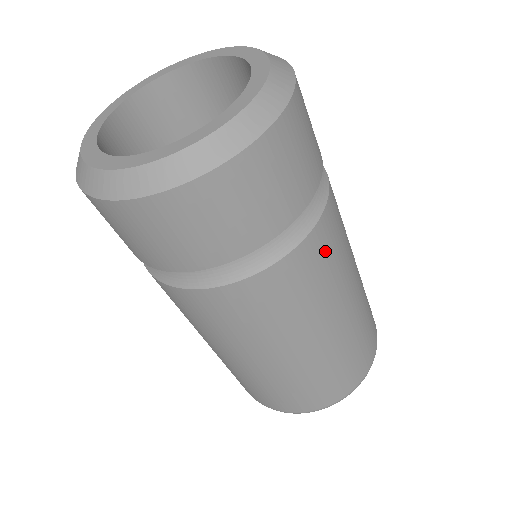
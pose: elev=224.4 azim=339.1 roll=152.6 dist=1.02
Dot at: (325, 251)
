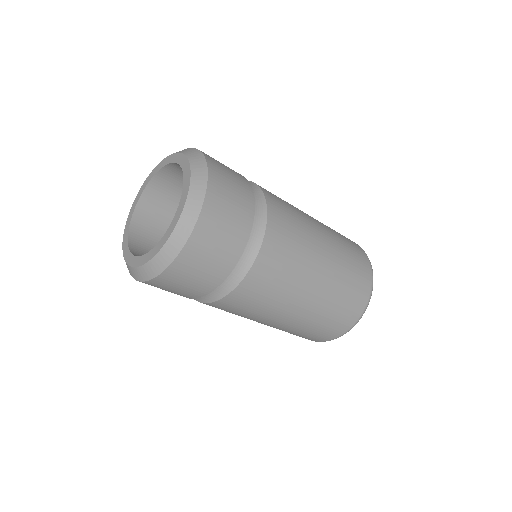
Dot at: (237, 306)
